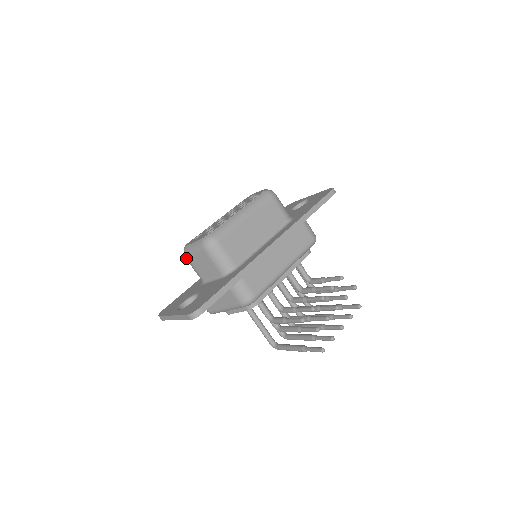
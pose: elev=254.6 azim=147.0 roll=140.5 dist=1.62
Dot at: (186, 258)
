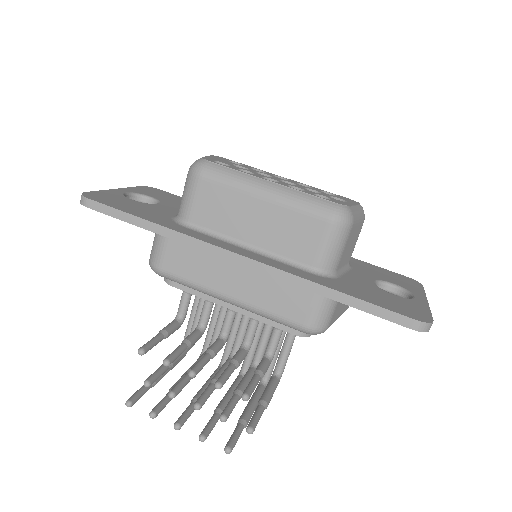
Dot at: occluded
